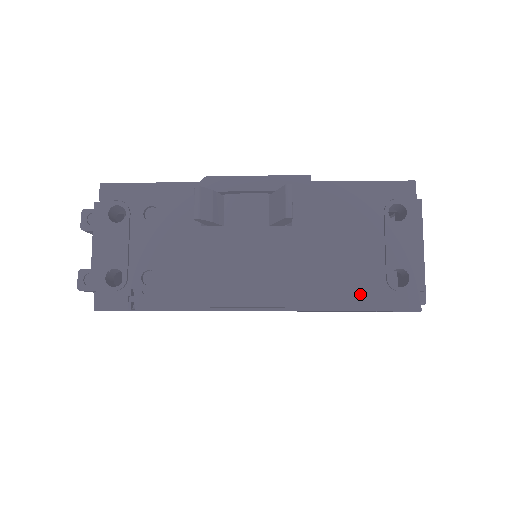
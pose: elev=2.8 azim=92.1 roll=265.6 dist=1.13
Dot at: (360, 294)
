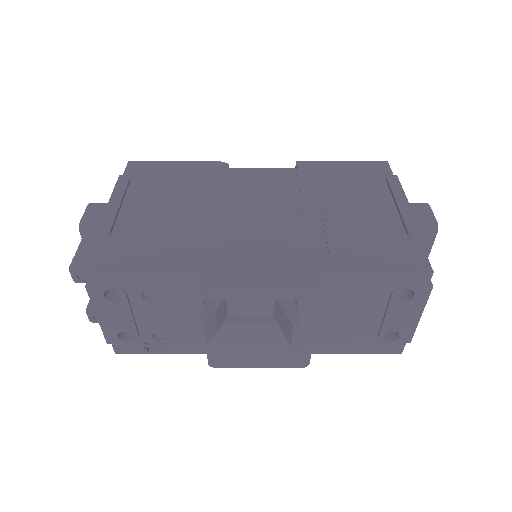
Dot at: (352, 345)
